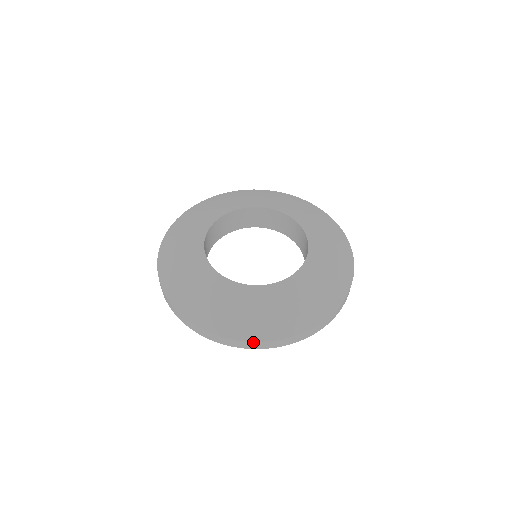
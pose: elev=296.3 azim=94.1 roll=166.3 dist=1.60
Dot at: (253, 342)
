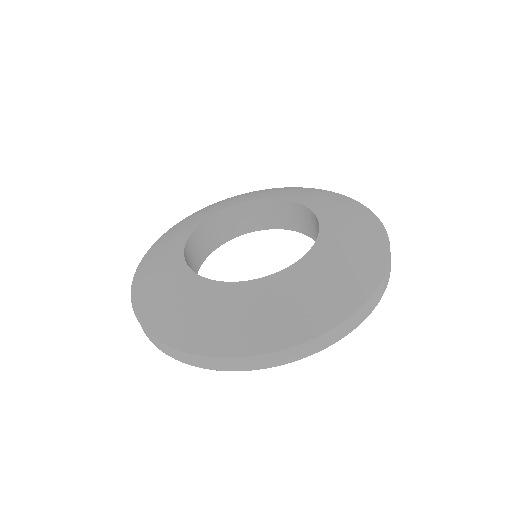
Dot at: (210, 357)
